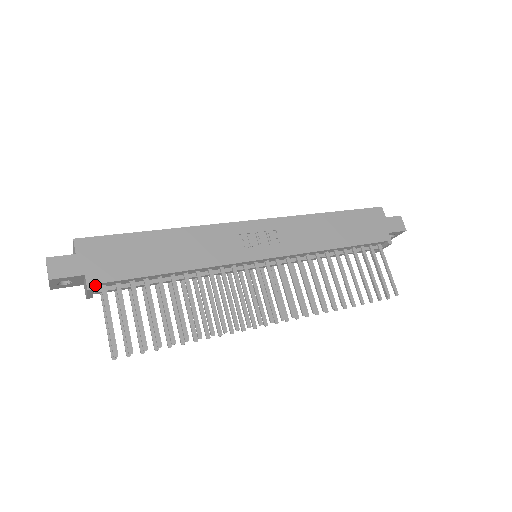
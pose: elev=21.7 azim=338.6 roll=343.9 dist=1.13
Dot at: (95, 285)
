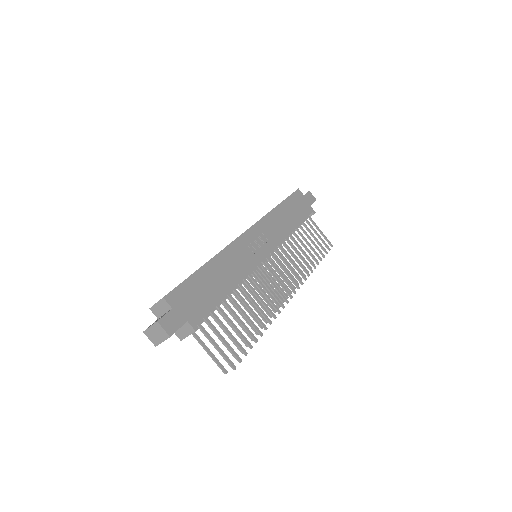
Dot at: (195, 325)
